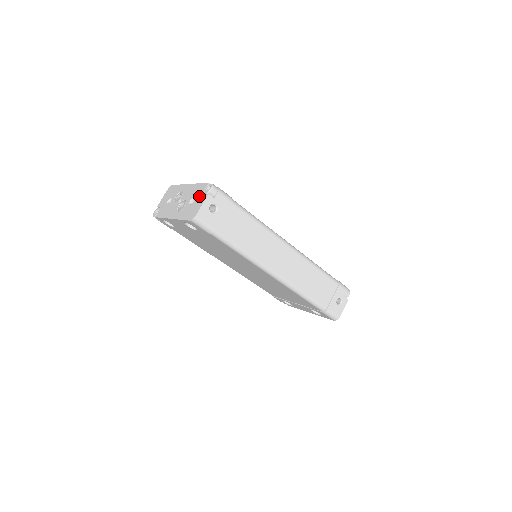
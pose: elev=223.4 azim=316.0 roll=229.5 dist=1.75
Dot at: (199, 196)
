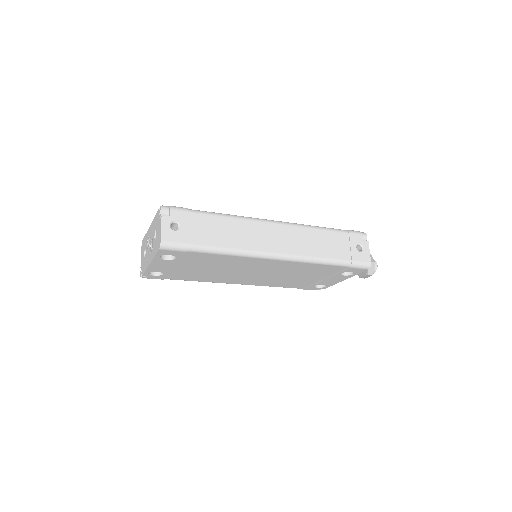
Dot at: (157, 225)
